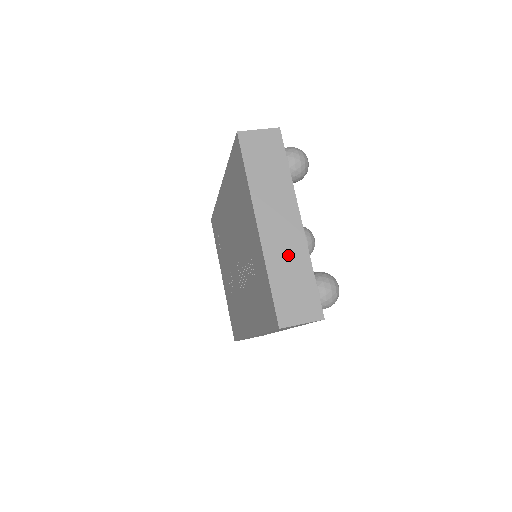
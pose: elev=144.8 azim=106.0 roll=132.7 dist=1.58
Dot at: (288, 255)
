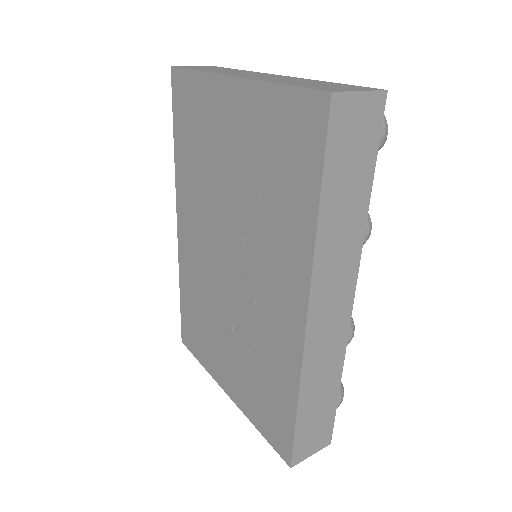
Dot at: (288, 80)
